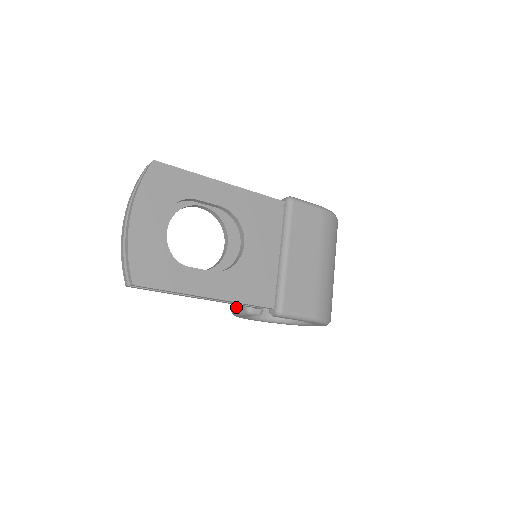
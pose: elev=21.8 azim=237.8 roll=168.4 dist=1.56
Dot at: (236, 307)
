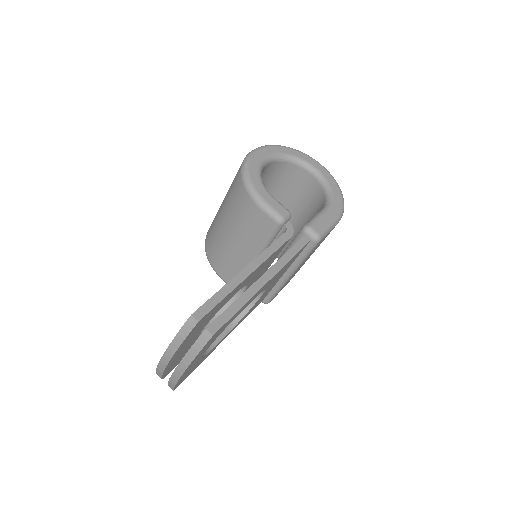
Dot at: (220, 275)
